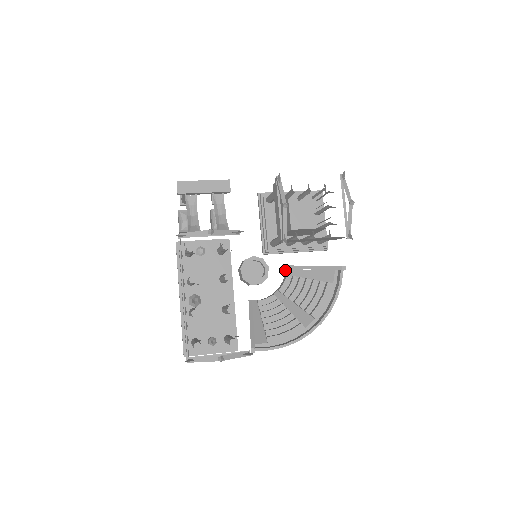
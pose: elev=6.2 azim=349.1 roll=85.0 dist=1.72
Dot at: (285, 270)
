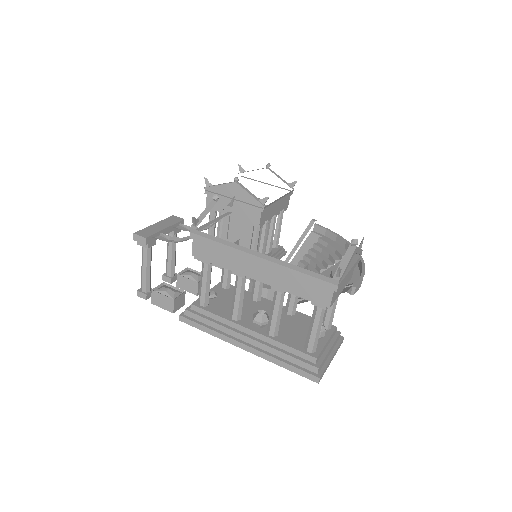
Dot at: occluded
